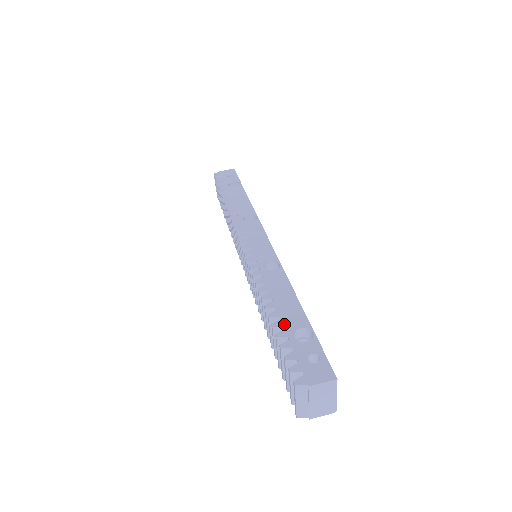
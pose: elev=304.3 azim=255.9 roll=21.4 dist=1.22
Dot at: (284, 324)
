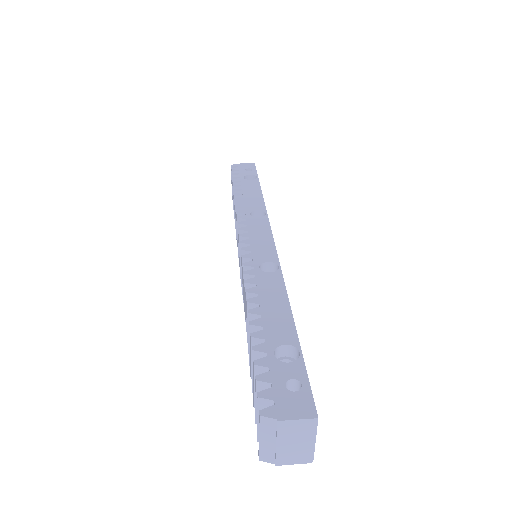
Dot at: (266, 336)
